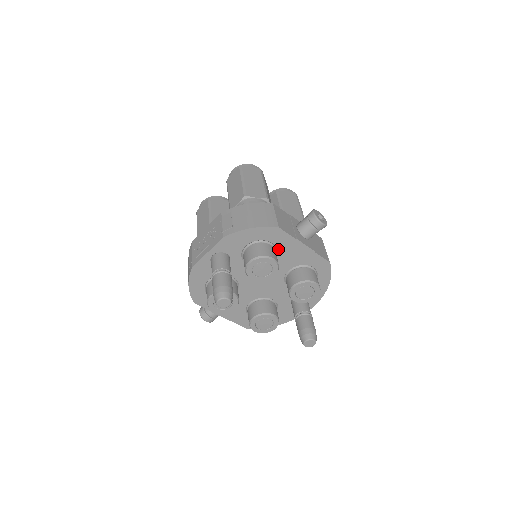
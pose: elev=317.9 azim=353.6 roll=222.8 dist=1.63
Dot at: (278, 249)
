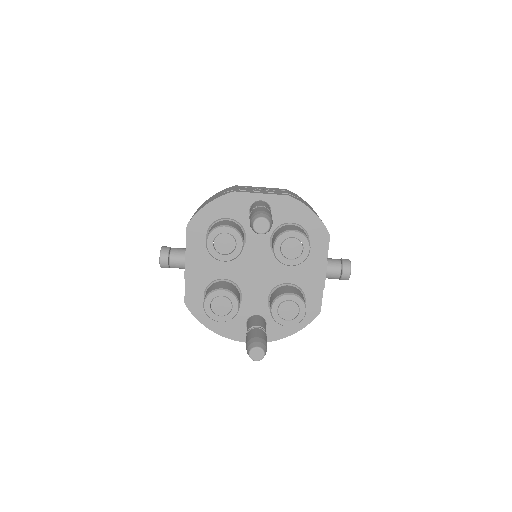
Dot at: occluded
